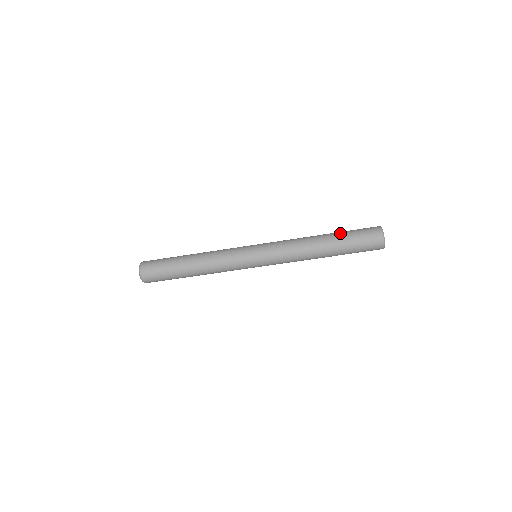
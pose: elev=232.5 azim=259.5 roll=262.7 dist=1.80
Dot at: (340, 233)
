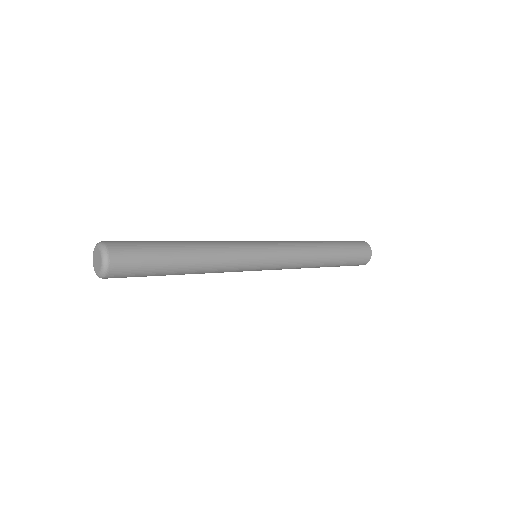
Dot at: (343, 251)
